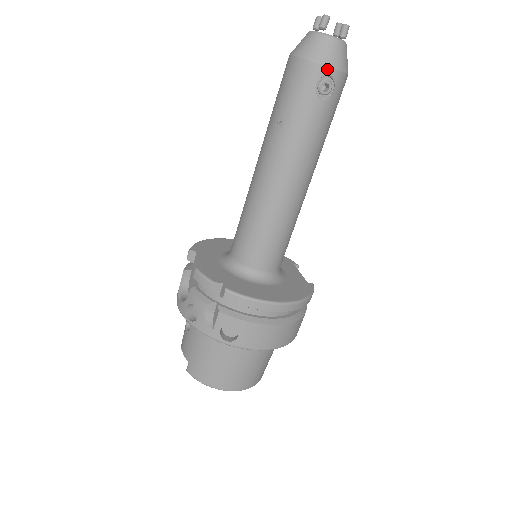
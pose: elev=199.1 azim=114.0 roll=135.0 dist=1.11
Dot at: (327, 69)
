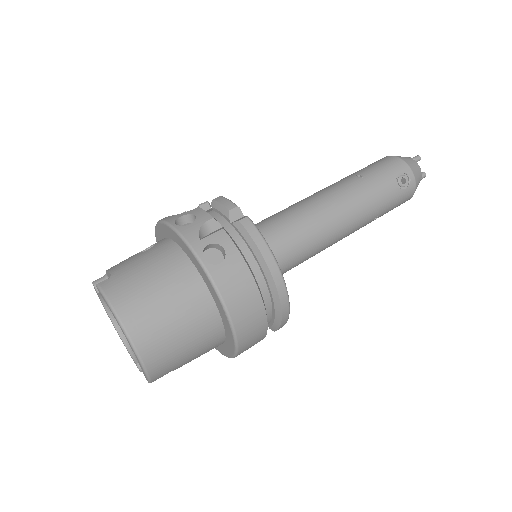
Dot at: (411, 172)
